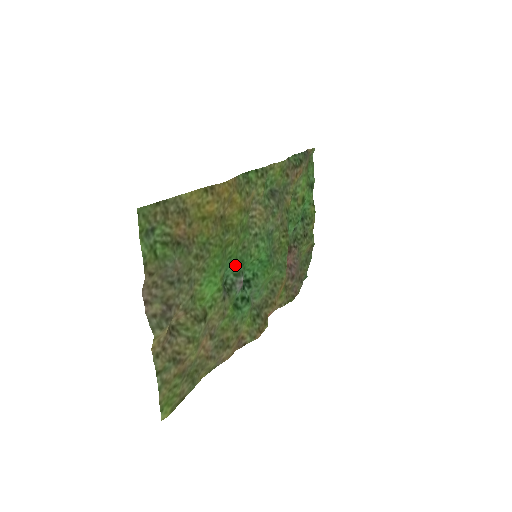
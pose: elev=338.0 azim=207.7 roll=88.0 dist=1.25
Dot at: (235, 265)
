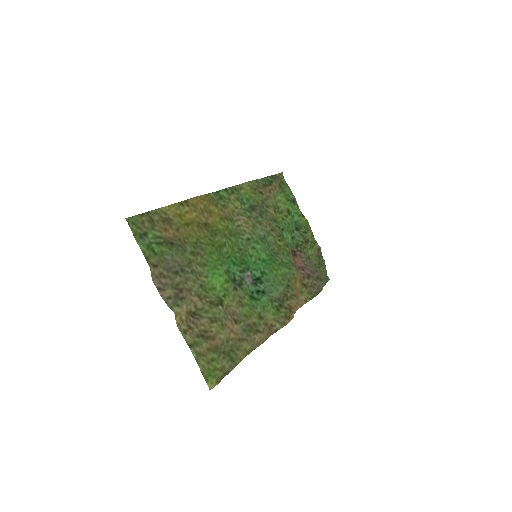
Dot at: (237, 264)
